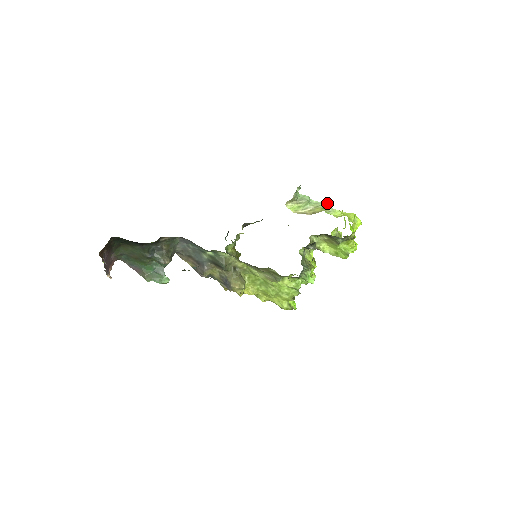
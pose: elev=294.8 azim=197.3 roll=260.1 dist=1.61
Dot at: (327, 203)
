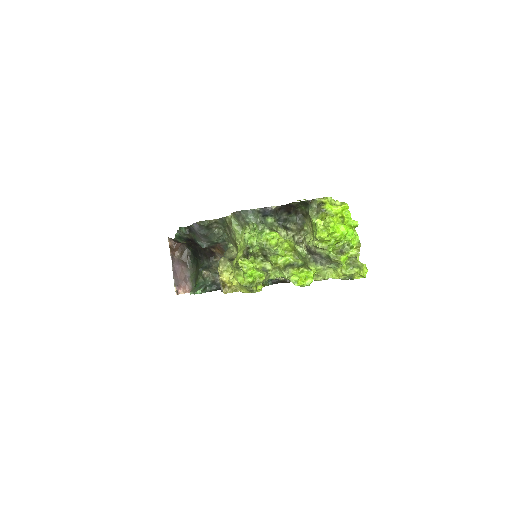
Dot at: occluded
